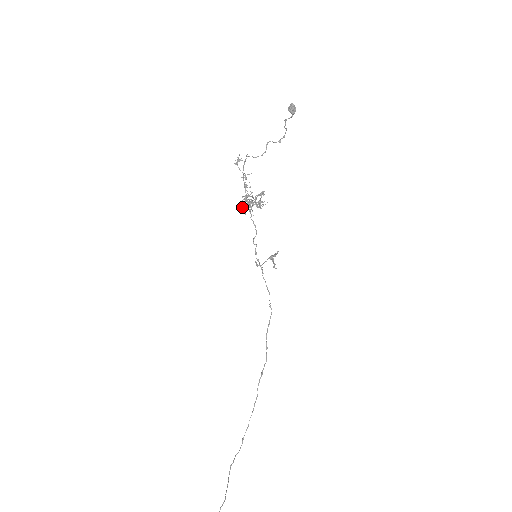
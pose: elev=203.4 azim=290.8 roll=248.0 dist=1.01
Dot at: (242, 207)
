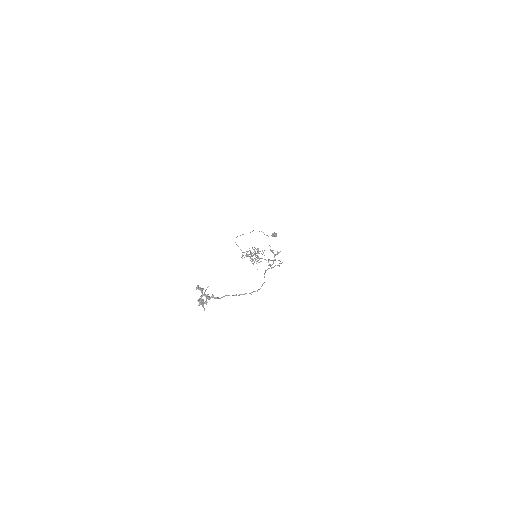
Dot at: (253, 263)
